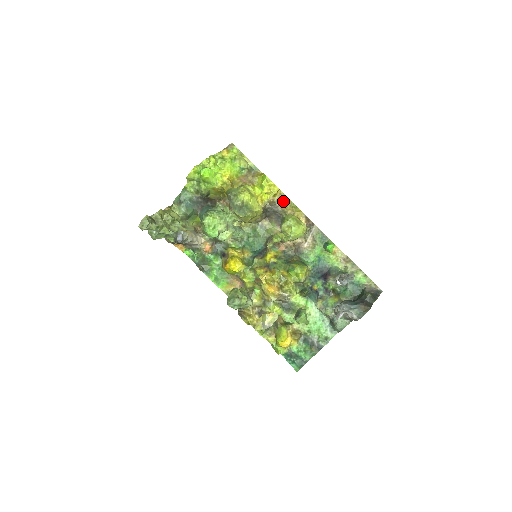
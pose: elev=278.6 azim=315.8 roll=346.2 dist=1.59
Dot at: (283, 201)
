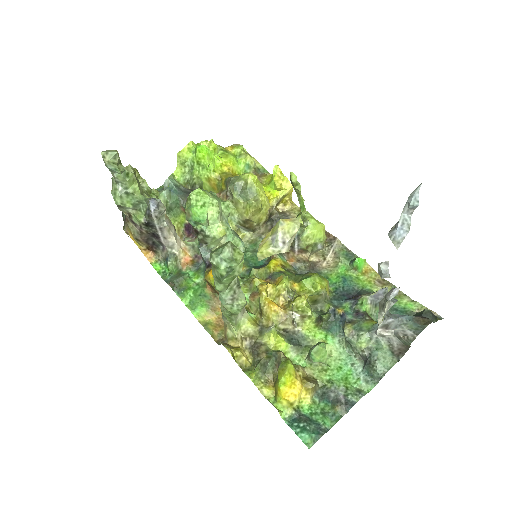
Dot at: (295, 212)
